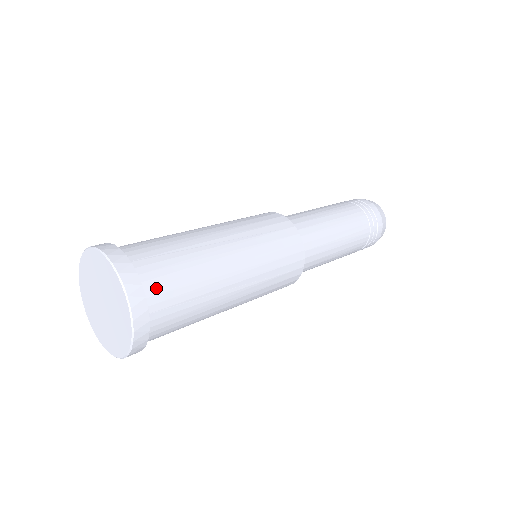
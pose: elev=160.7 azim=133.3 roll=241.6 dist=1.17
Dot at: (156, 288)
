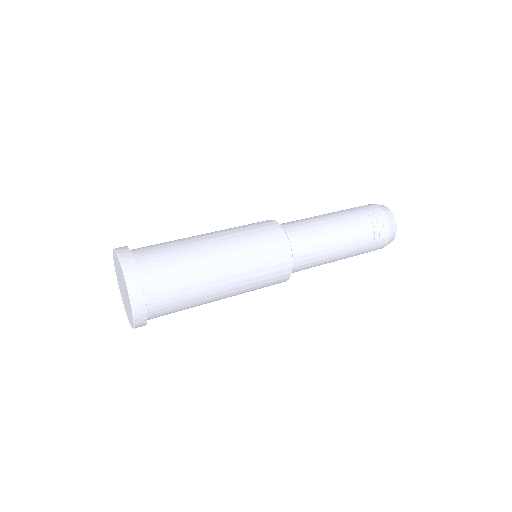
Dot at: (157, 314)
